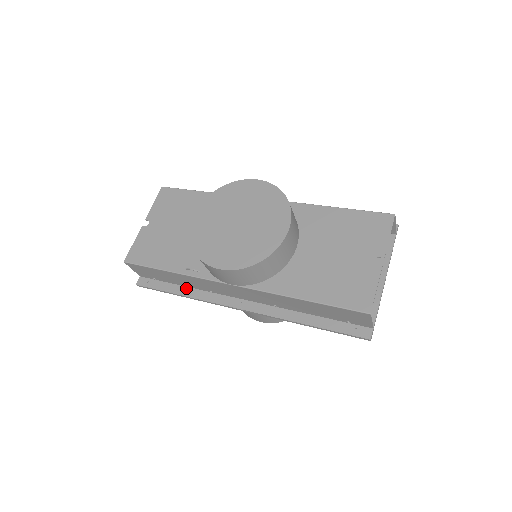
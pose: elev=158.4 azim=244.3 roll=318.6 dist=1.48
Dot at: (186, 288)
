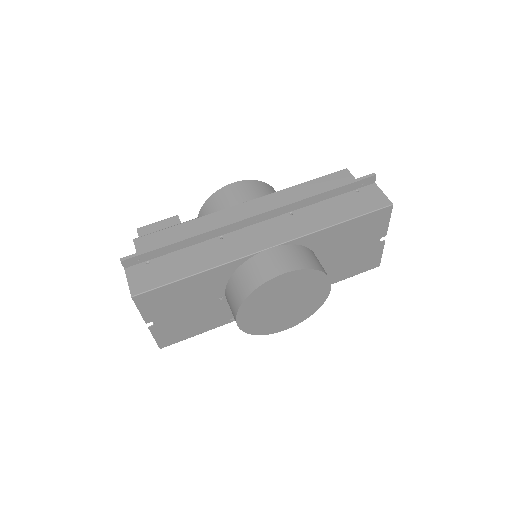
Dot at: occluded
